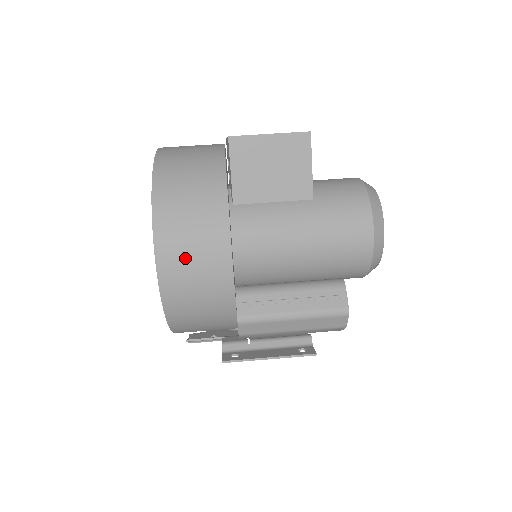
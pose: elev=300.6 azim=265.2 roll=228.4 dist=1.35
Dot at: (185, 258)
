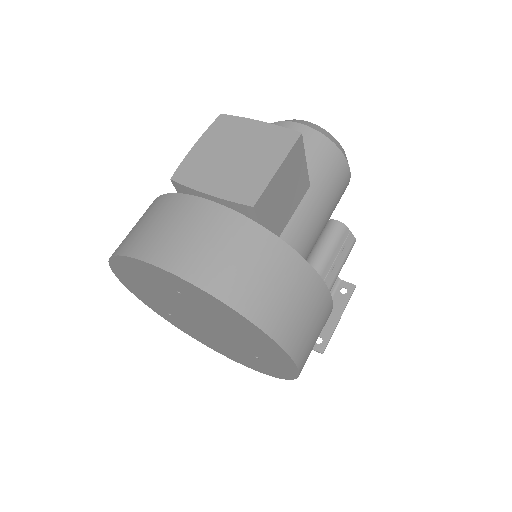
Dot at: (312, 343)
